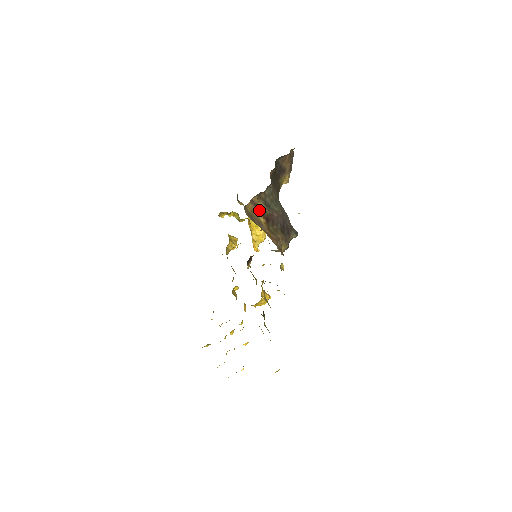
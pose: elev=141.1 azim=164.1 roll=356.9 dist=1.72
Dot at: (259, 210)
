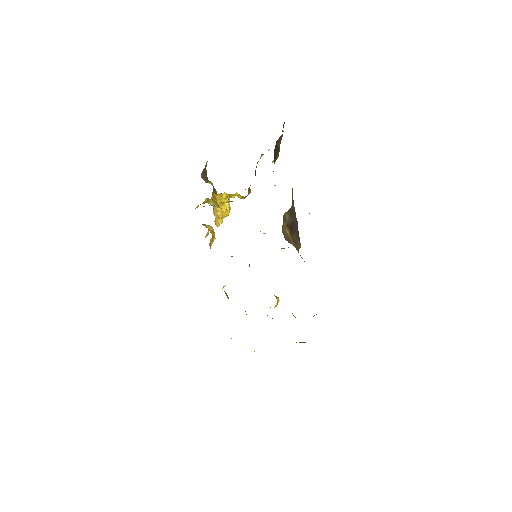
Dot at: (285, 222)
